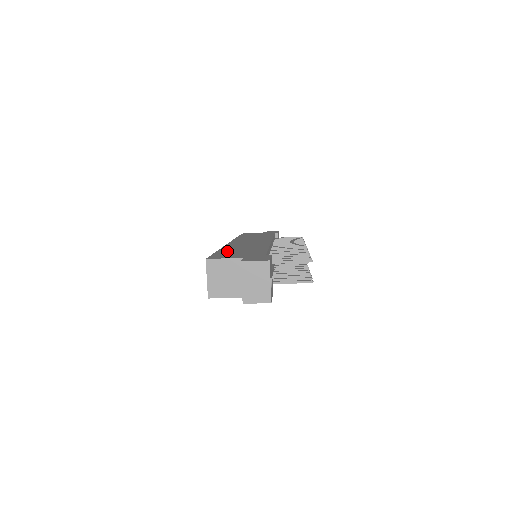
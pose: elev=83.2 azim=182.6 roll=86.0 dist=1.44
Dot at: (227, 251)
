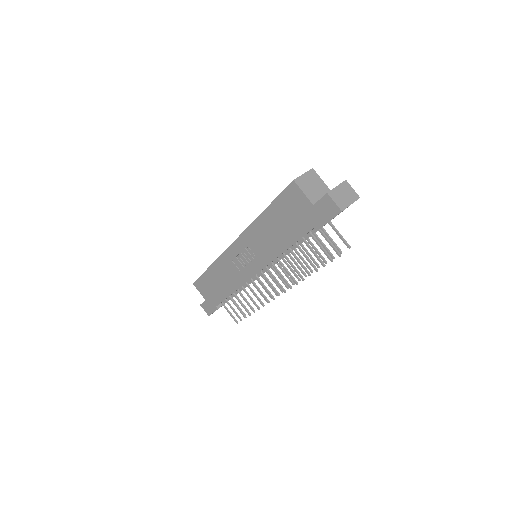
Dot at: occluded
